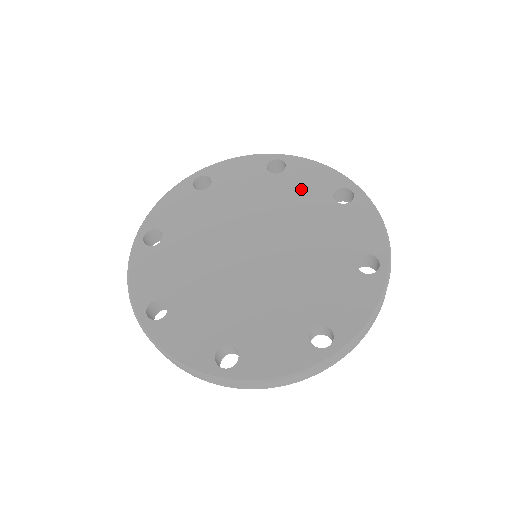
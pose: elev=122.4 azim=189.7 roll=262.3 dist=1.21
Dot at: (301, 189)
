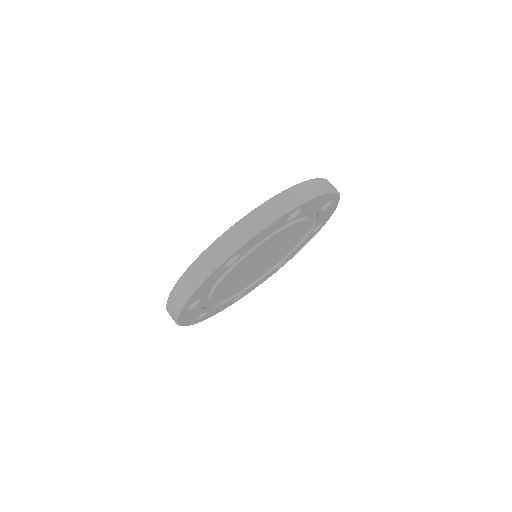
Dot at: occluded
